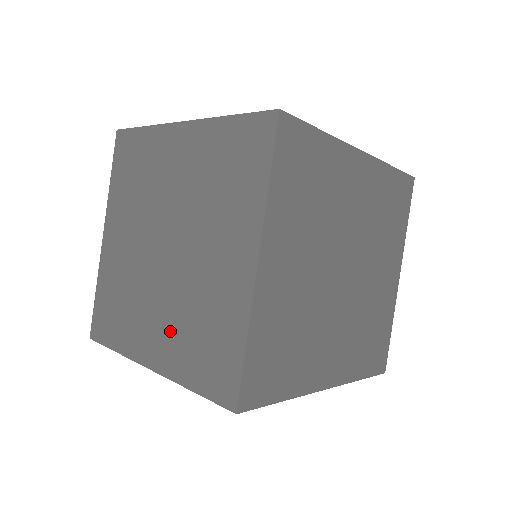
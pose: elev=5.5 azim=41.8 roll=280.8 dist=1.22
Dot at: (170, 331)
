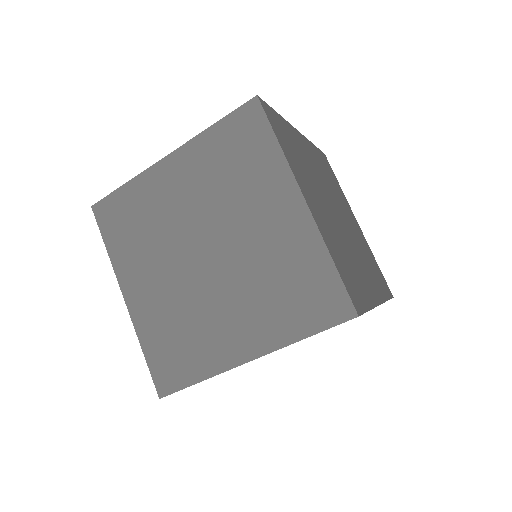
Dot at: (159, 303)
